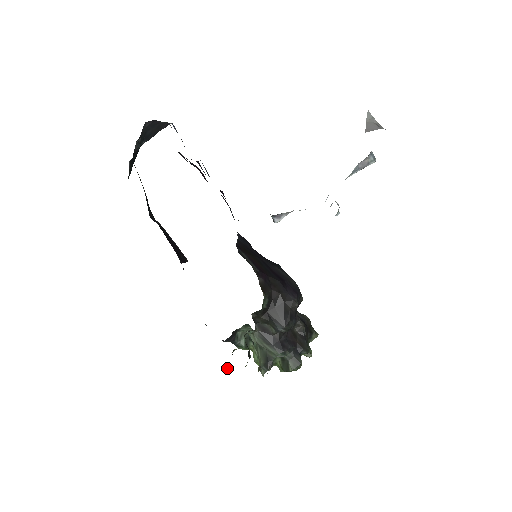
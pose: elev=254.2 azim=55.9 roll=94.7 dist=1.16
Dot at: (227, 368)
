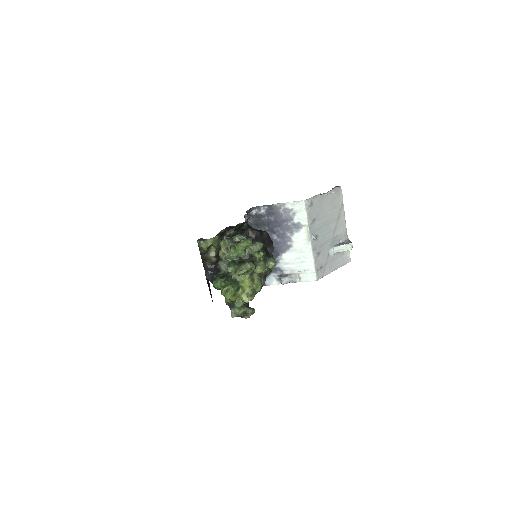
Dot at: (200, 240)
